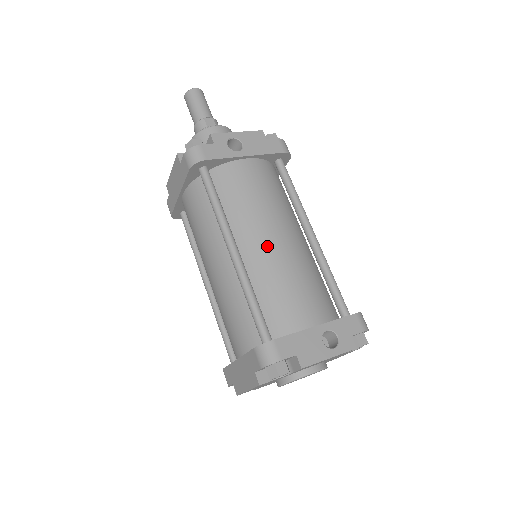
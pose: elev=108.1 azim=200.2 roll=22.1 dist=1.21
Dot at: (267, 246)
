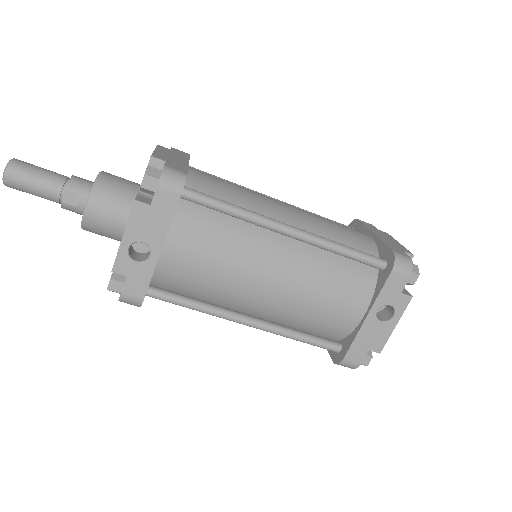
Dot at: (269, 298)
